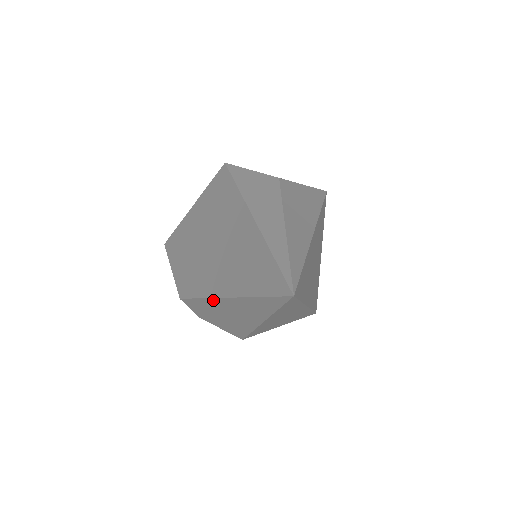
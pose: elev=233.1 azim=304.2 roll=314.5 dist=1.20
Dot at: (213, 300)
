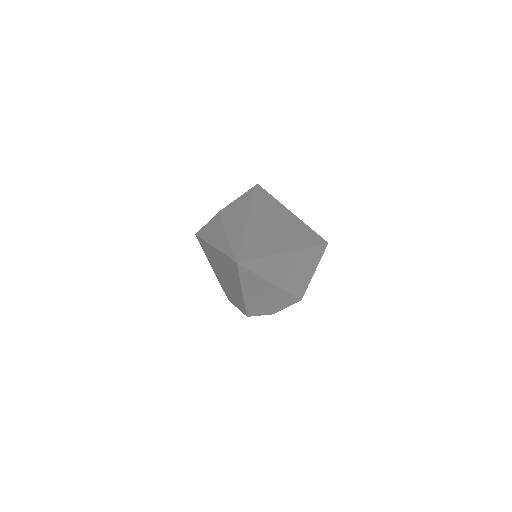
Dot at: (246, 300)
